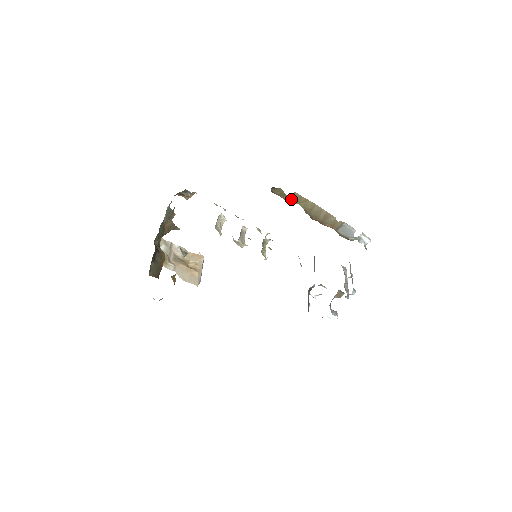
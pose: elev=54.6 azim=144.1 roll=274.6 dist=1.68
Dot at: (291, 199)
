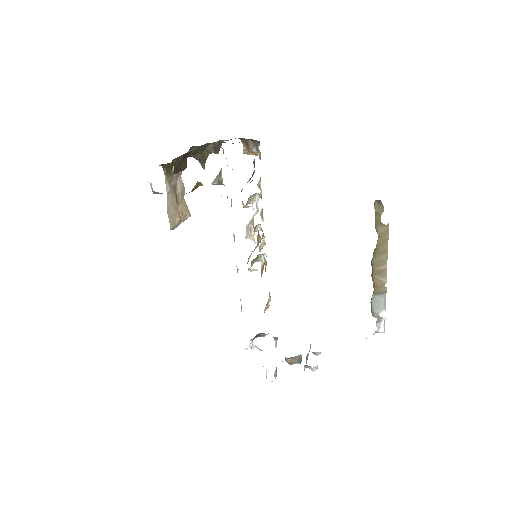
Dot at: (378, 226)
